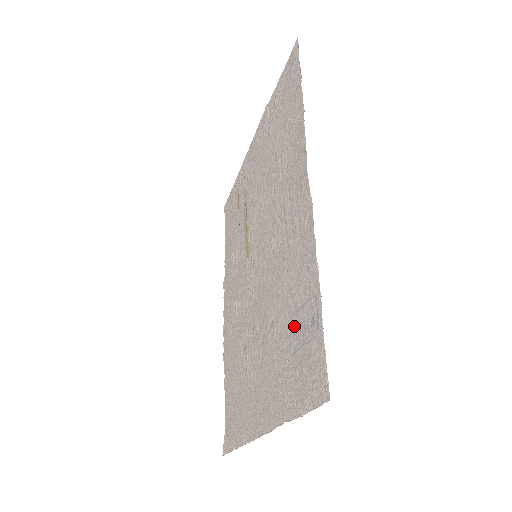
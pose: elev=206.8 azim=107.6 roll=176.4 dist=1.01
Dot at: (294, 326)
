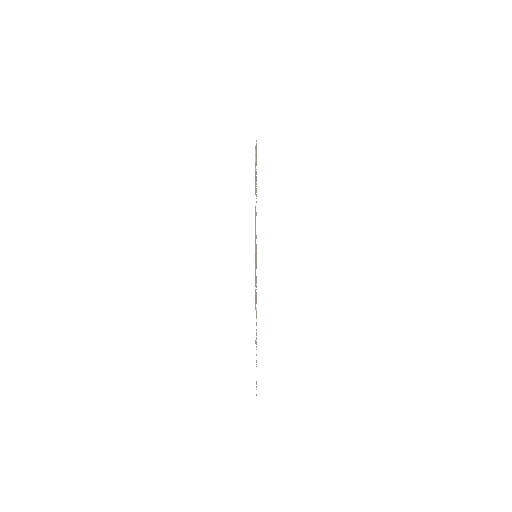
Dot at: occluded
